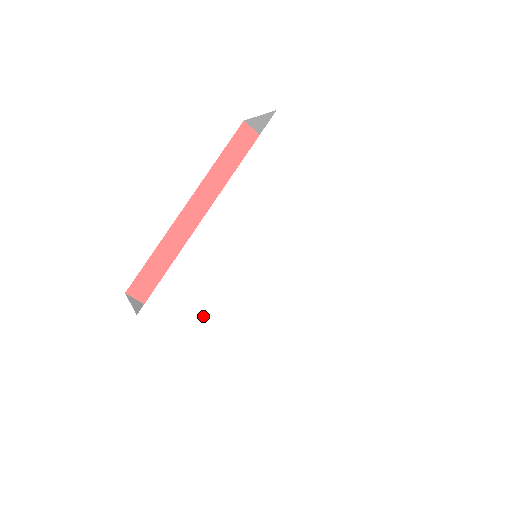
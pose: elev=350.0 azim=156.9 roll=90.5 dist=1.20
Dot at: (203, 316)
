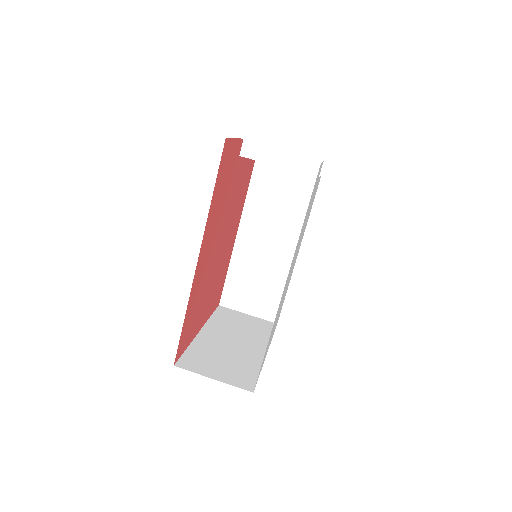
Dot at: (269, 343)
